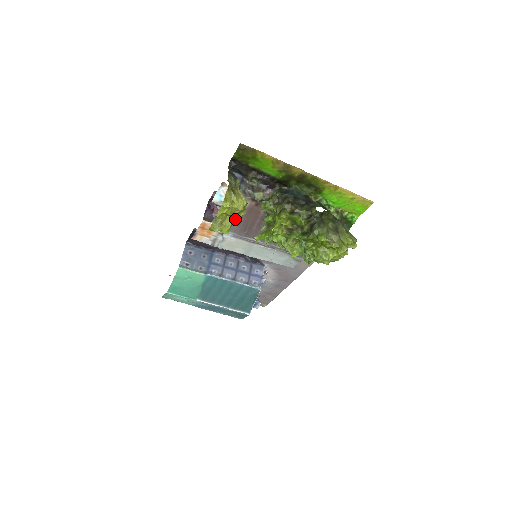
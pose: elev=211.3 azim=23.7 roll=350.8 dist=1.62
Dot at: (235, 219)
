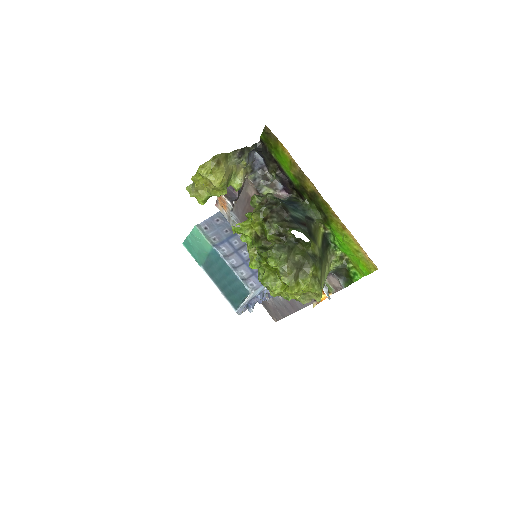
Dot at: (211, 193)
